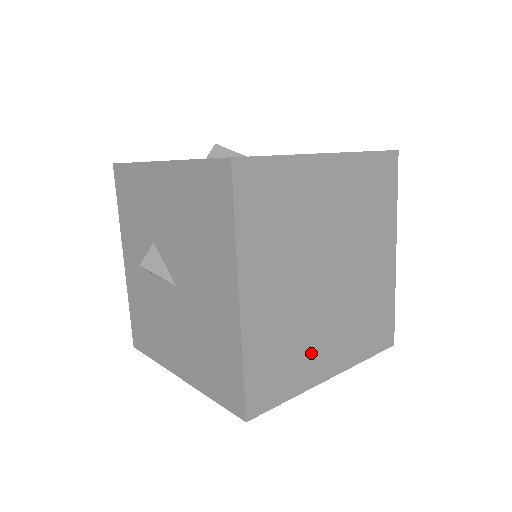
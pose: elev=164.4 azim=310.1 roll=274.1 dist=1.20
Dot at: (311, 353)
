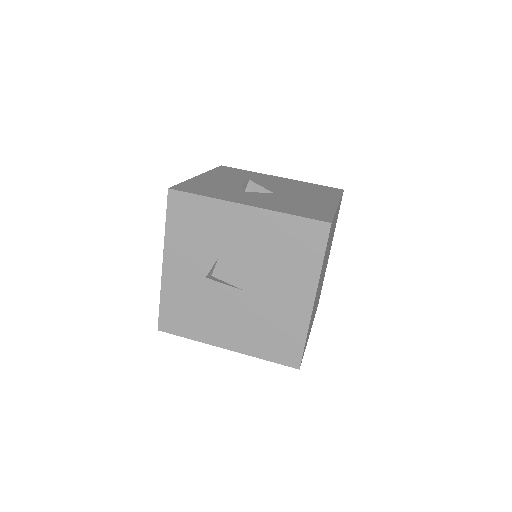
Dot at: occluded
